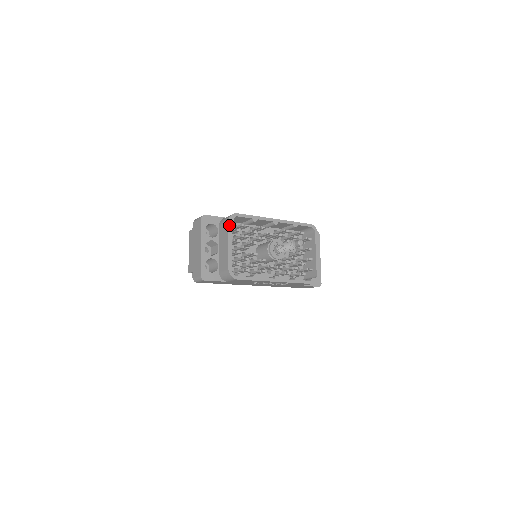
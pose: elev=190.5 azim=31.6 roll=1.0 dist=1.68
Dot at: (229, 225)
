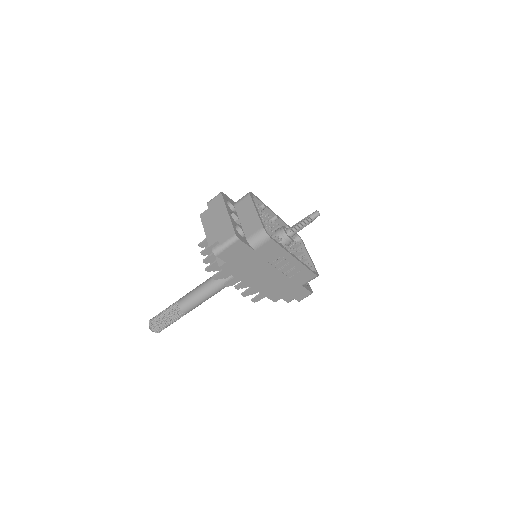
Dot at: (251, 197)
